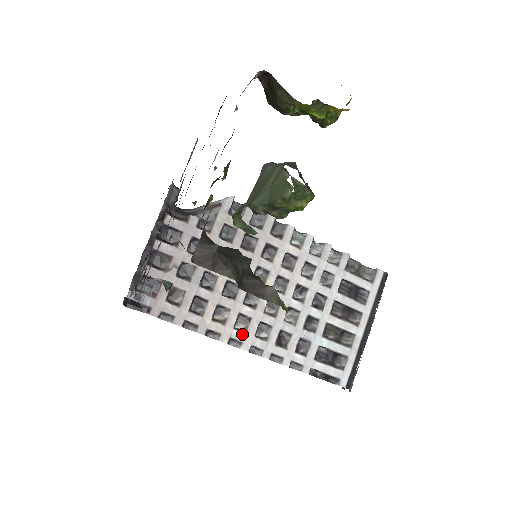
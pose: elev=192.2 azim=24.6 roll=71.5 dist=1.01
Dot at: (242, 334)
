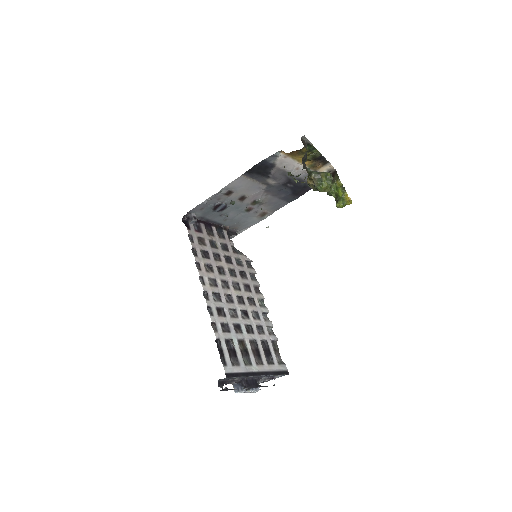
Dot at: (208, 284)
